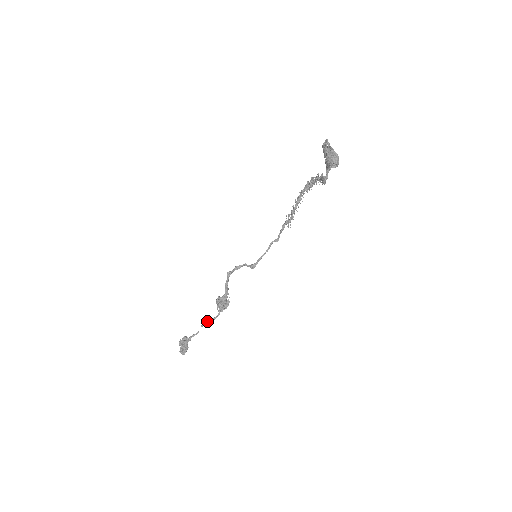
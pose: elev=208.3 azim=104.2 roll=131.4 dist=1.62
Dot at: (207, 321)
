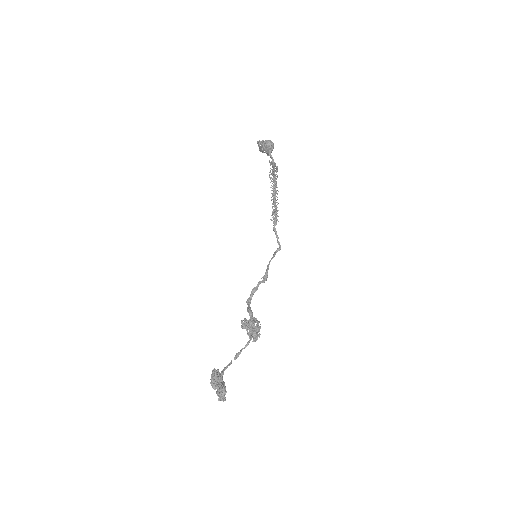
Dot at: (240, 351)
